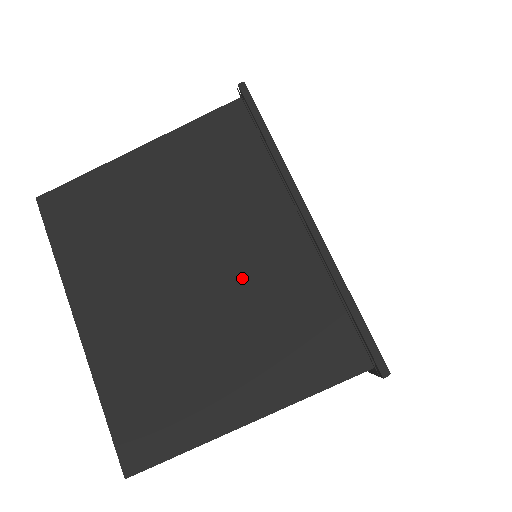
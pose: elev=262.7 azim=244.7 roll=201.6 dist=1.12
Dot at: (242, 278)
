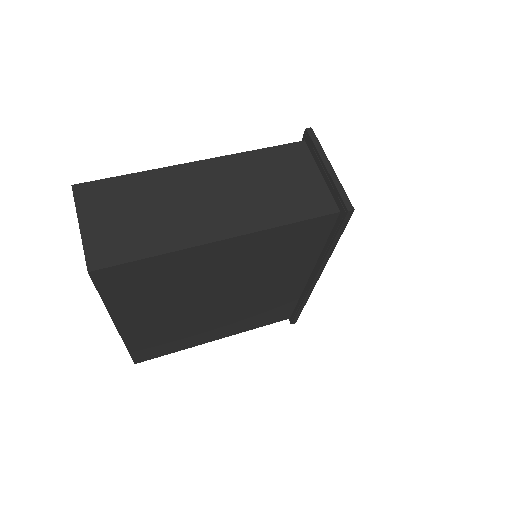
Dot at: occluded
